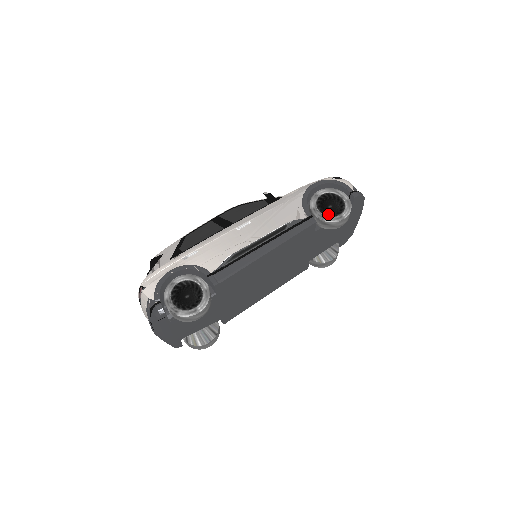
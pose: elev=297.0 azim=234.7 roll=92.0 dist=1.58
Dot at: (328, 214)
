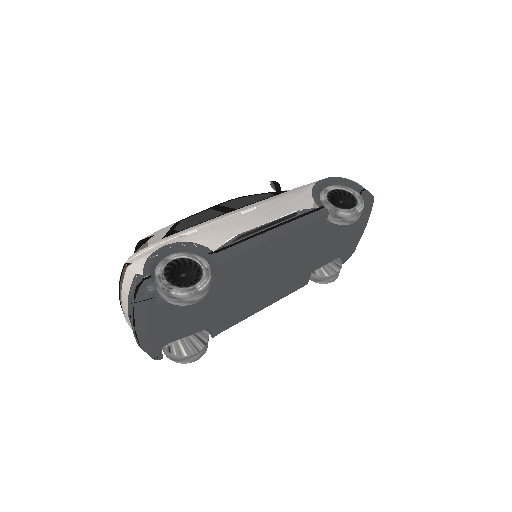
Dot at: (340, 207)
